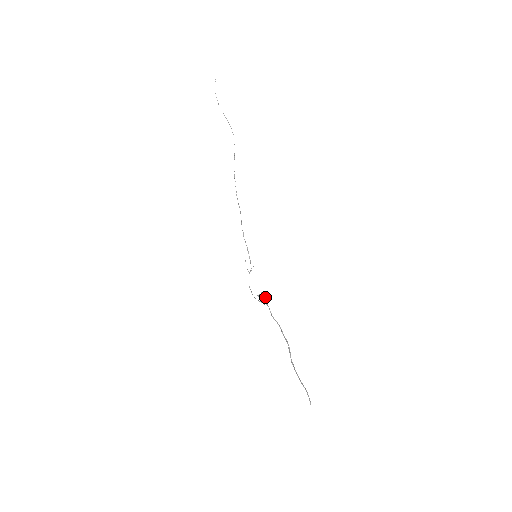
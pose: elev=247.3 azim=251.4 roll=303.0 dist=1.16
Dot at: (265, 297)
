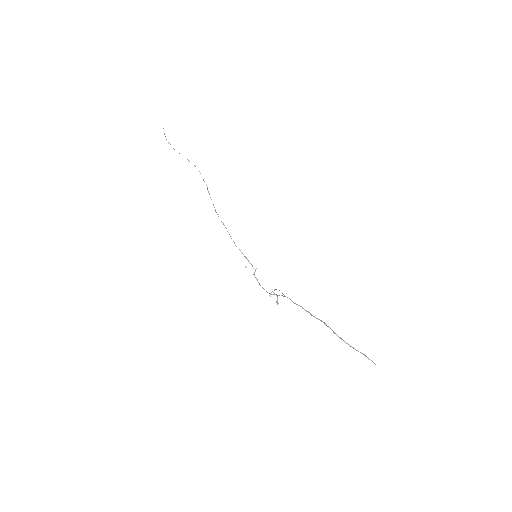
Dot at: (277, 296)
